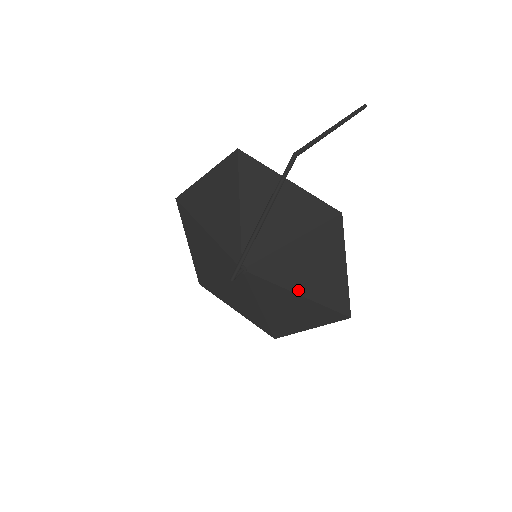
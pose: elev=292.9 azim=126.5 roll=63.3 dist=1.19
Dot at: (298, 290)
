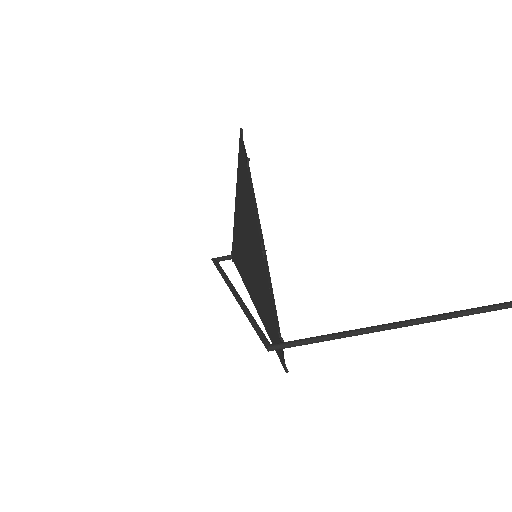
Dot at: occluded
